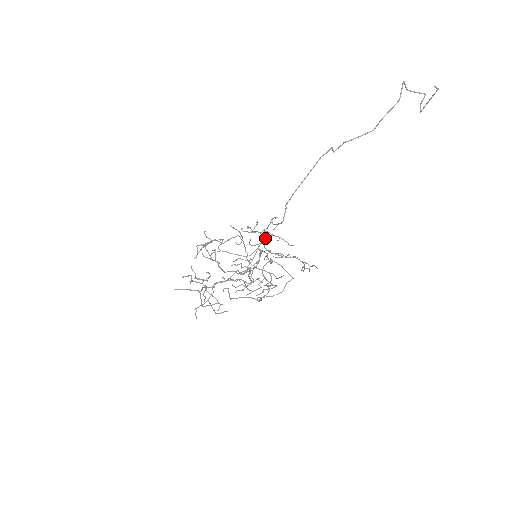
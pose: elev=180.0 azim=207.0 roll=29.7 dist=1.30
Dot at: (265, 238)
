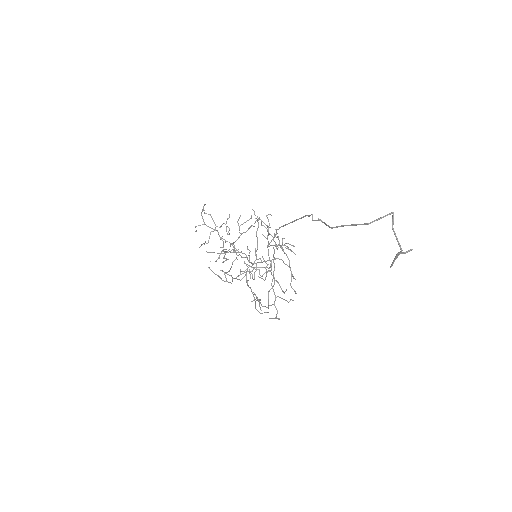
Dot at: (281, 259)
